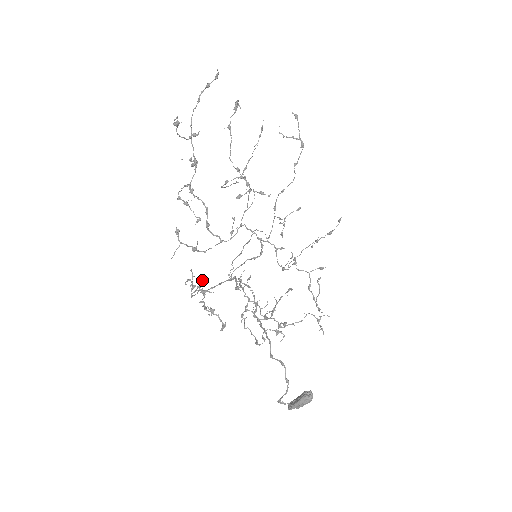
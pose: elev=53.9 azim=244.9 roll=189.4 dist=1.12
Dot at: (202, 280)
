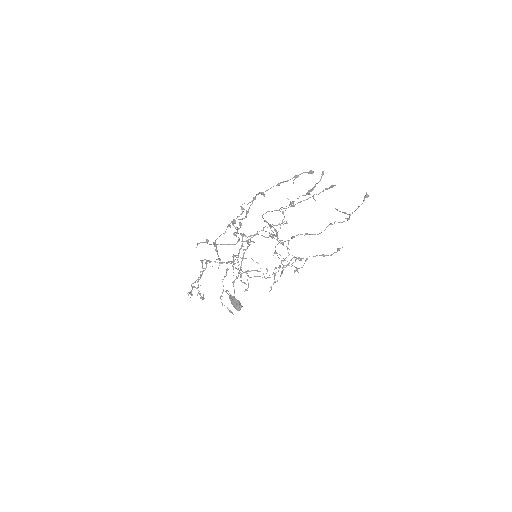
Dot at: occluded
